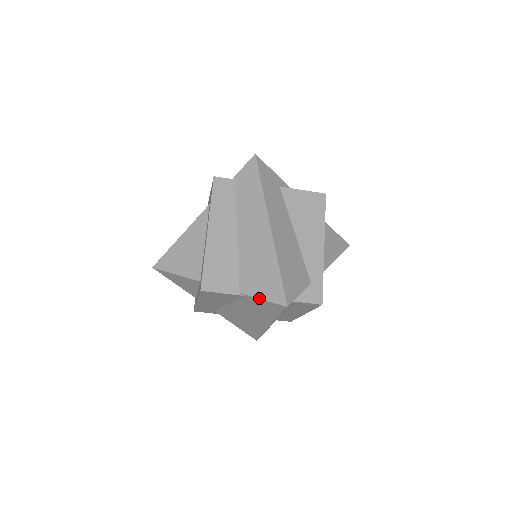
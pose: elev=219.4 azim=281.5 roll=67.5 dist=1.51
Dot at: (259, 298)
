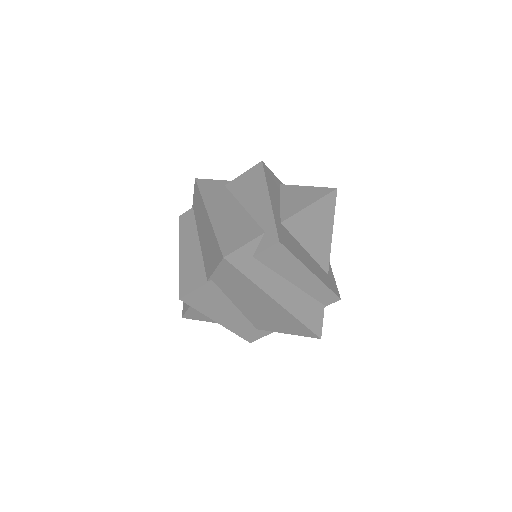
Dot at: (213, 271)
